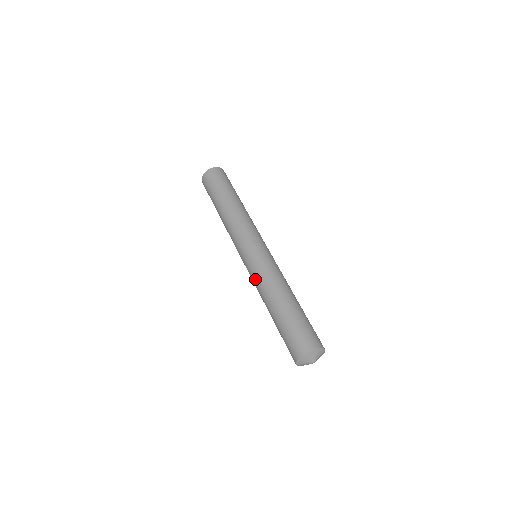
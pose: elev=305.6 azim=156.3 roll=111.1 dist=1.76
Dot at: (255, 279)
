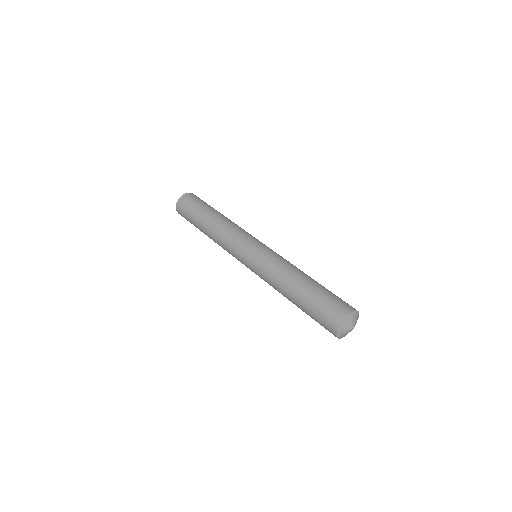
Dot at: (269, 265)
